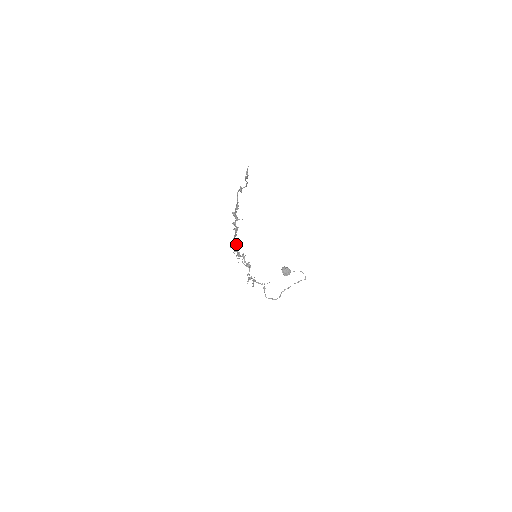
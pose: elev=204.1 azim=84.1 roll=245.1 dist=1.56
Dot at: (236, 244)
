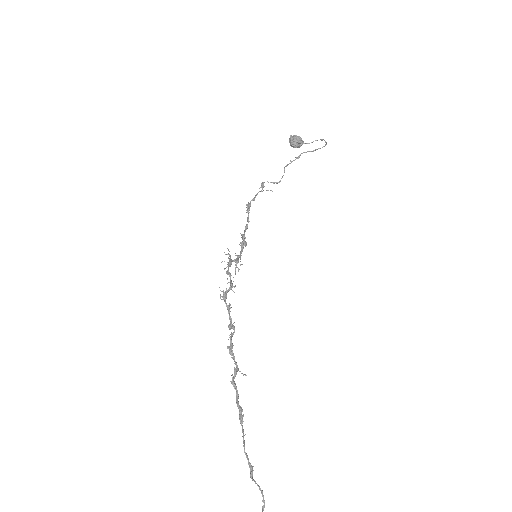
Dot at: (228, 291)
